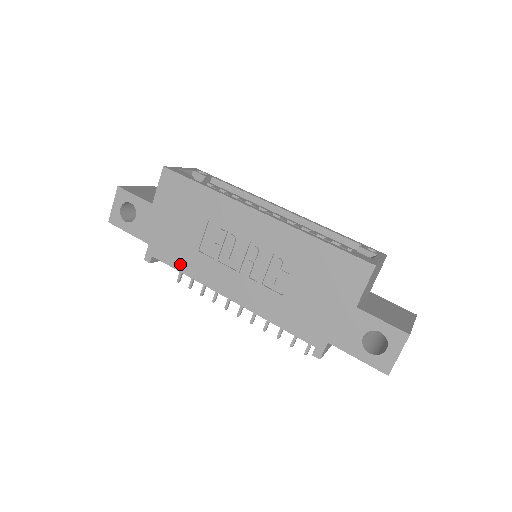
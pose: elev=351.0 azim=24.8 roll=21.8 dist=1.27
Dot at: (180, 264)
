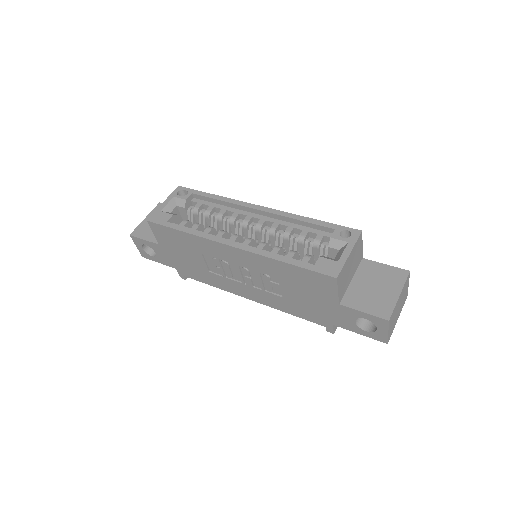
Dot at: (204, 280)
